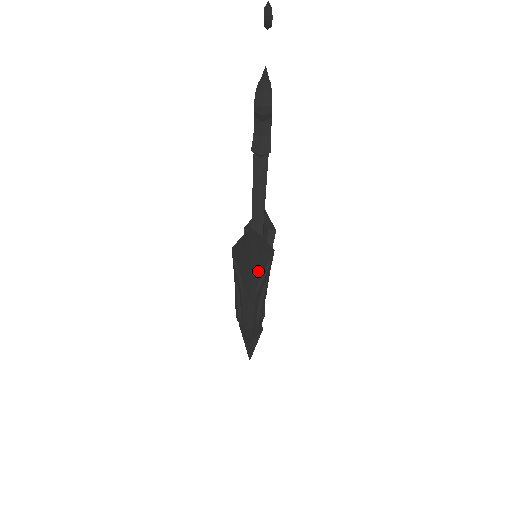
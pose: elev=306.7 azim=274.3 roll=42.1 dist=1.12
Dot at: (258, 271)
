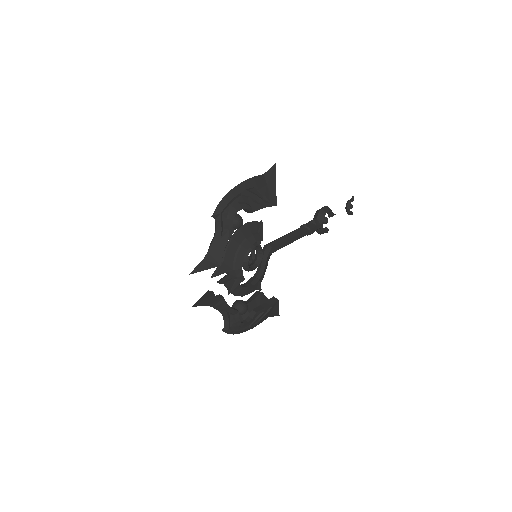
Dot at: (260, 187)
